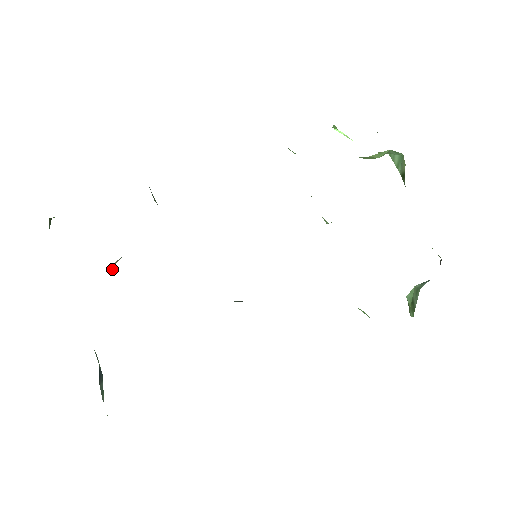
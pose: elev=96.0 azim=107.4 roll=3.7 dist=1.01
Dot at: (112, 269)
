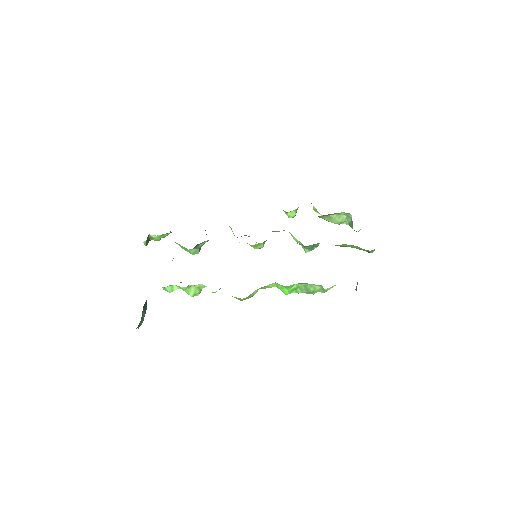
Dot at: occluded
